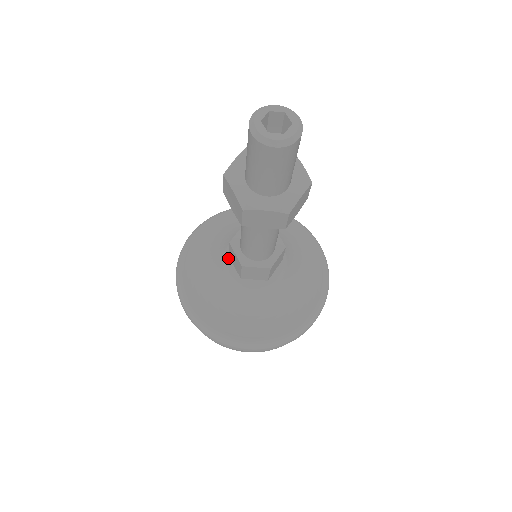
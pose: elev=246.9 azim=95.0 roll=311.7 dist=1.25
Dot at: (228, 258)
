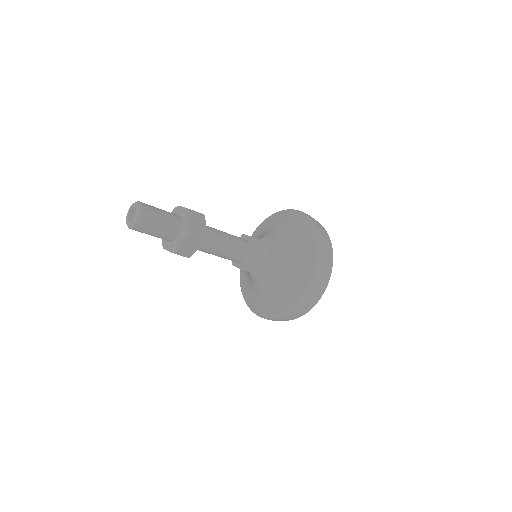
Dot at: occluded
